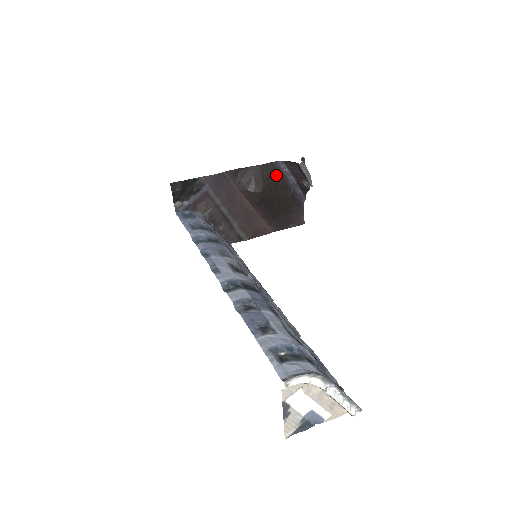
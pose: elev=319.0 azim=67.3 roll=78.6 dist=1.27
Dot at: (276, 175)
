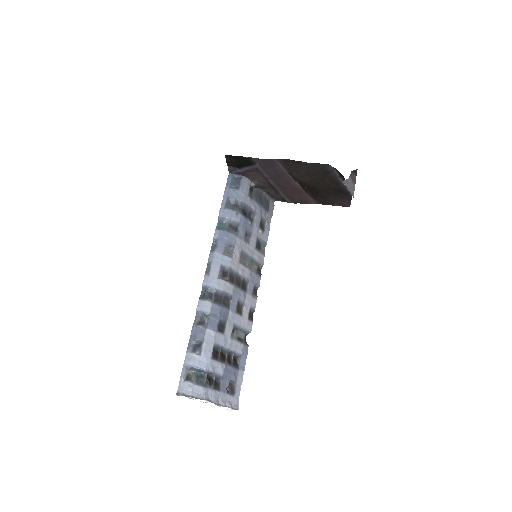
Dot at: (326, 173)
